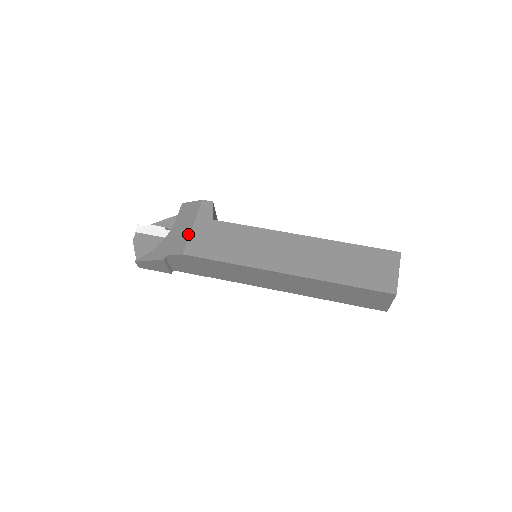
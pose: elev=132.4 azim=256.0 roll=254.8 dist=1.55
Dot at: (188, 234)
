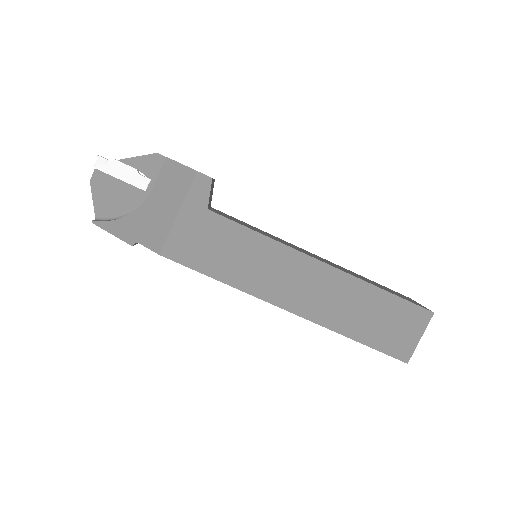
Dot at: (170, 224)
